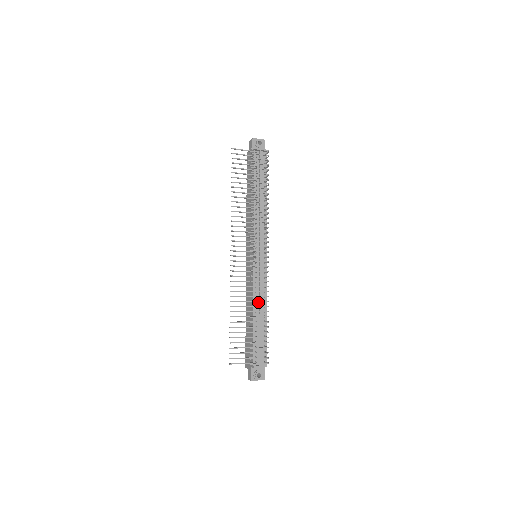
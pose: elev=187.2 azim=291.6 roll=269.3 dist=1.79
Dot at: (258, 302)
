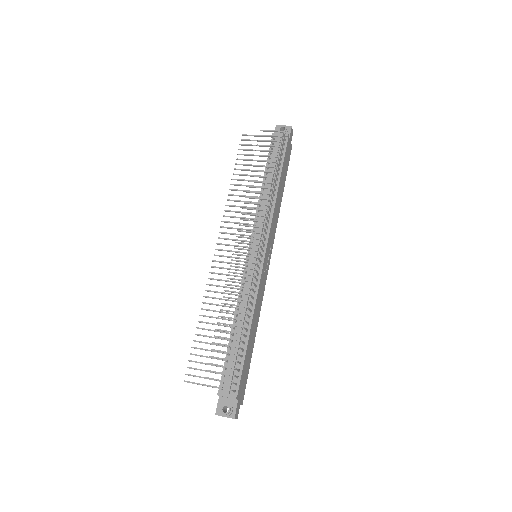
Dot at: (242, 310)
